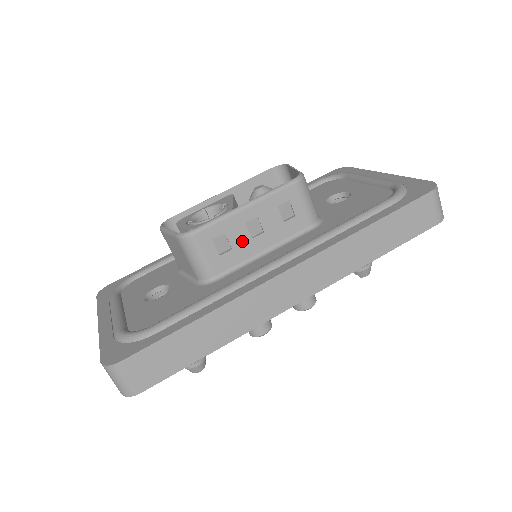
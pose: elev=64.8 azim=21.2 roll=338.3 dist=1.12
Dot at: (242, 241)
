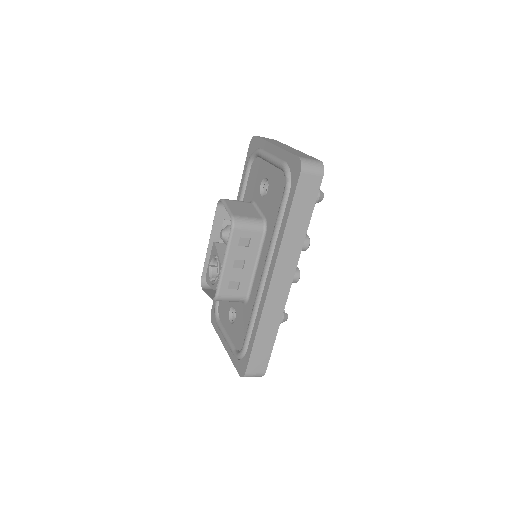
Dot at: (240, 274)
